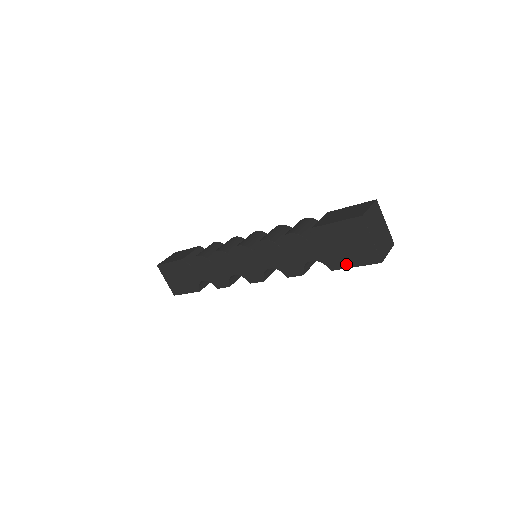
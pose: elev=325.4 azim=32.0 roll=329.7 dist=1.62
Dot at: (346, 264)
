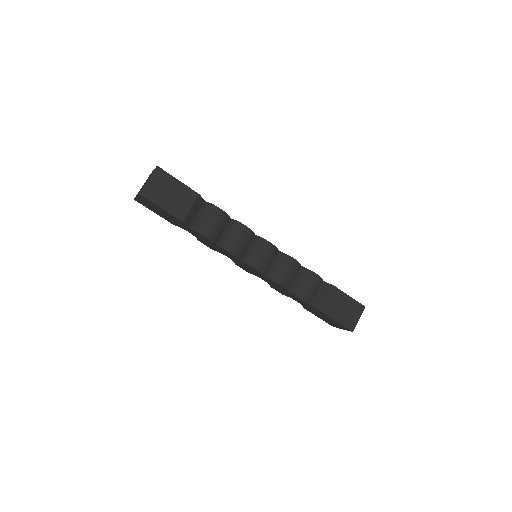
Dot at: (315, 315)
